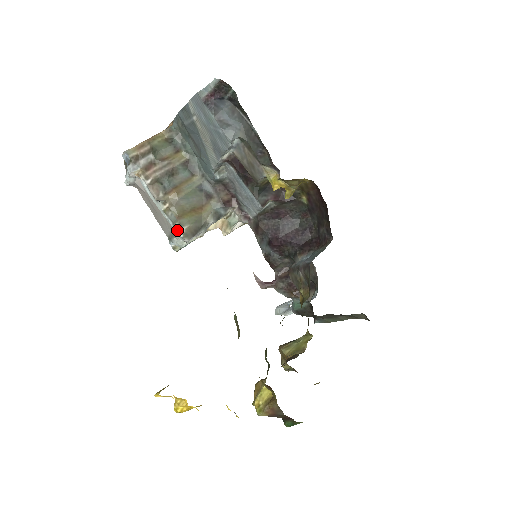
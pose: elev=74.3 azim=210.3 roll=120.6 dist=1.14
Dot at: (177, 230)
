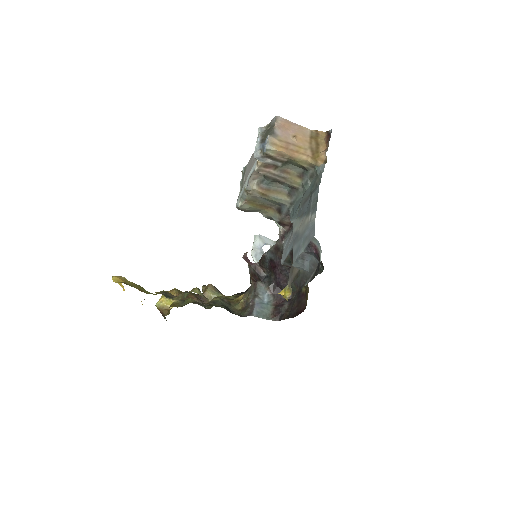
Dot at: (238, 202)
